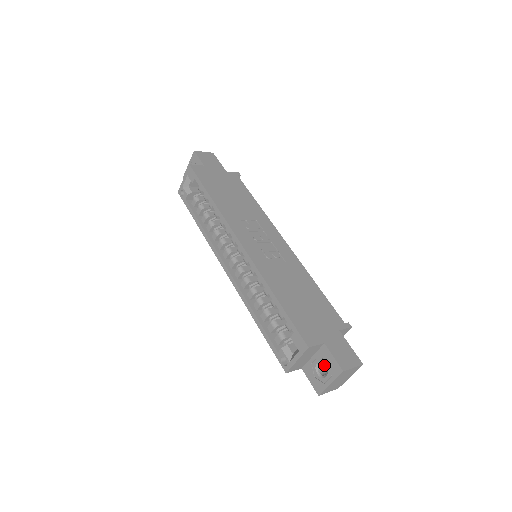
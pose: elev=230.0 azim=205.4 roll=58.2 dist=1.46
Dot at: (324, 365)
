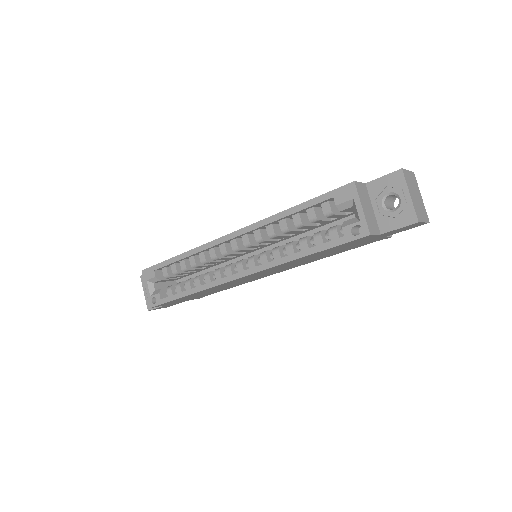
Dot at: (391, 209)
